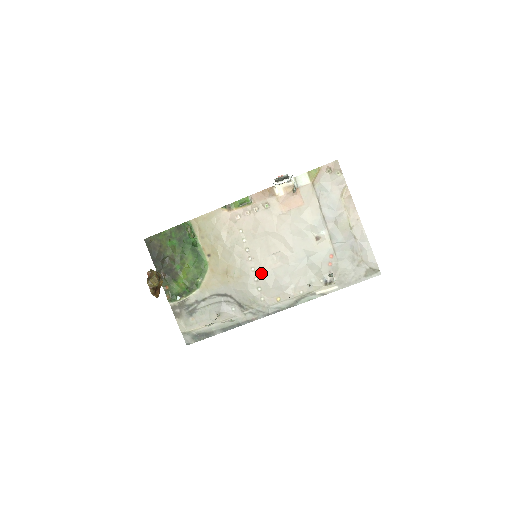
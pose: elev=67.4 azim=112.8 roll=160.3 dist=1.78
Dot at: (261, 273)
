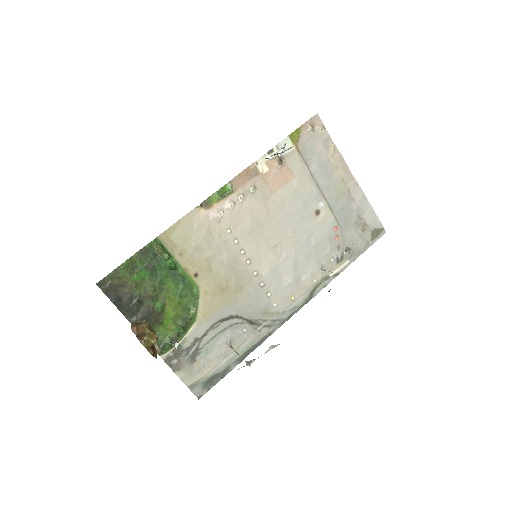
Dot at: (266, 275)
